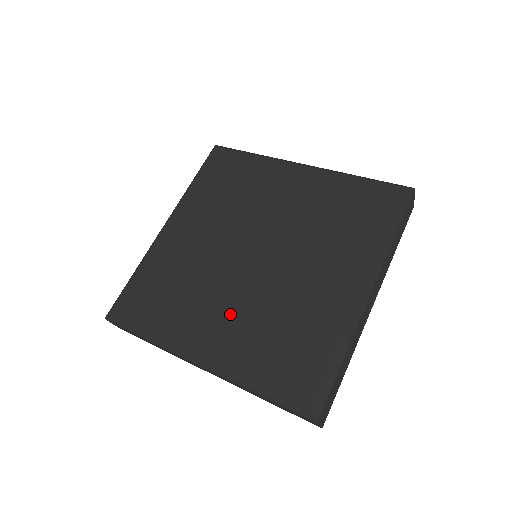
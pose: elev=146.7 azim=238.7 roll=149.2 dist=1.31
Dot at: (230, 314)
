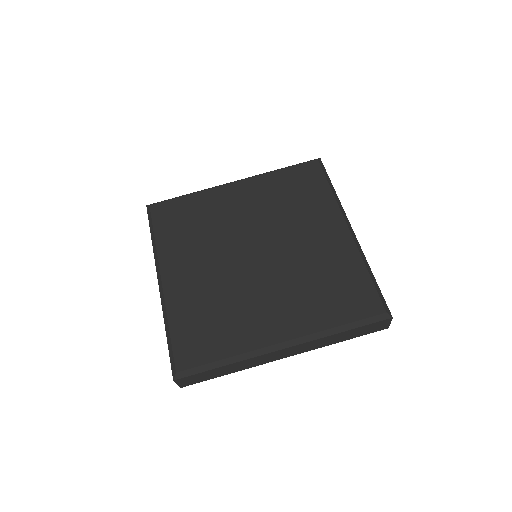
Dot at: (202, 274)
